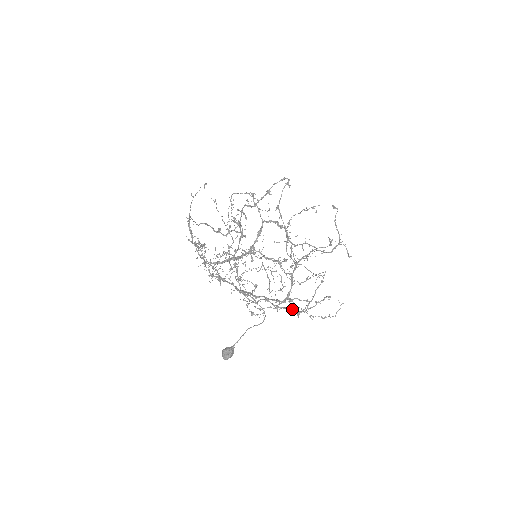
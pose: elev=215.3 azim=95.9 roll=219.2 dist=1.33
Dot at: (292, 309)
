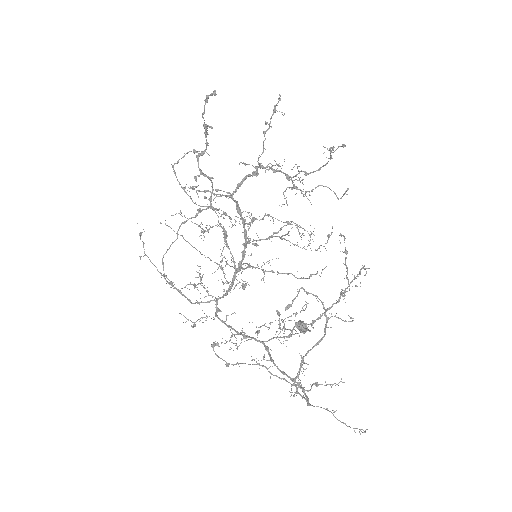
Dot at: (330, 308)
